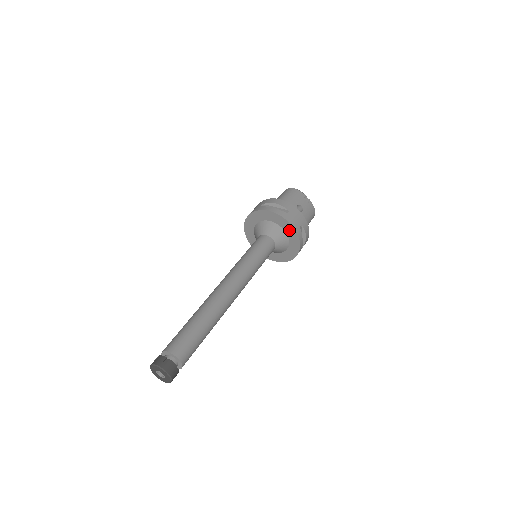
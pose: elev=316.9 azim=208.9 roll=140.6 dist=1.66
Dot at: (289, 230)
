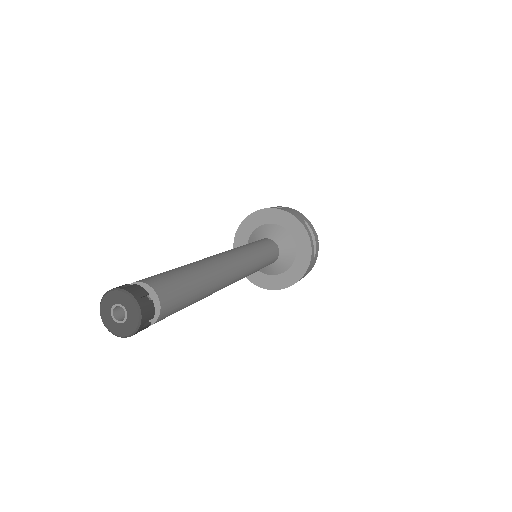
Dot at: (290, 224)
